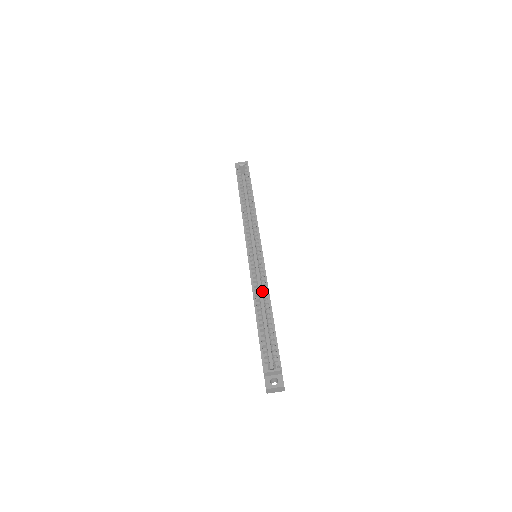
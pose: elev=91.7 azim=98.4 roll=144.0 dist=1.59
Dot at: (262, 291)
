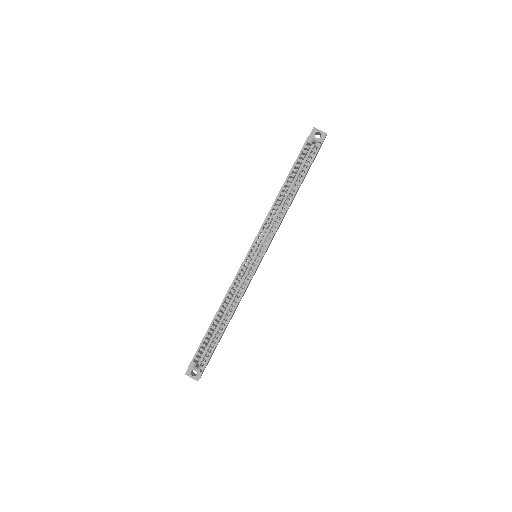
Dot at: (234, 298)
